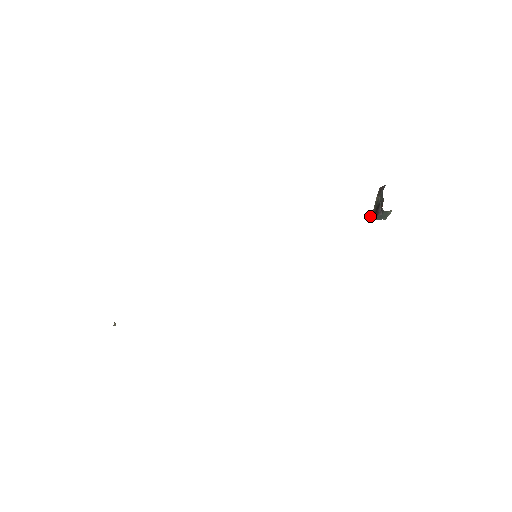
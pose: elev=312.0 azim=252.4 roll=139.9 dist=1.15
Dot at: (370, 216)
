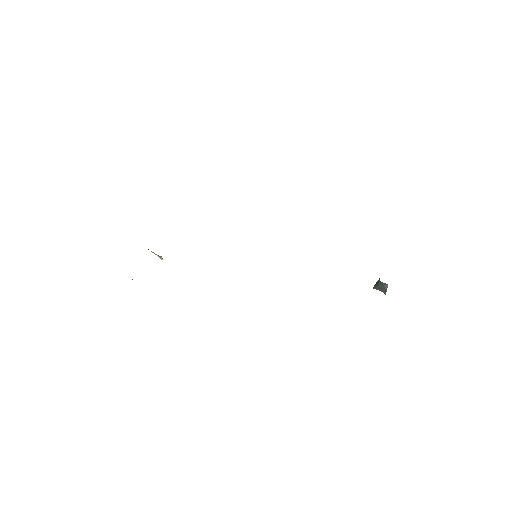
Dot at: (375, 284)
